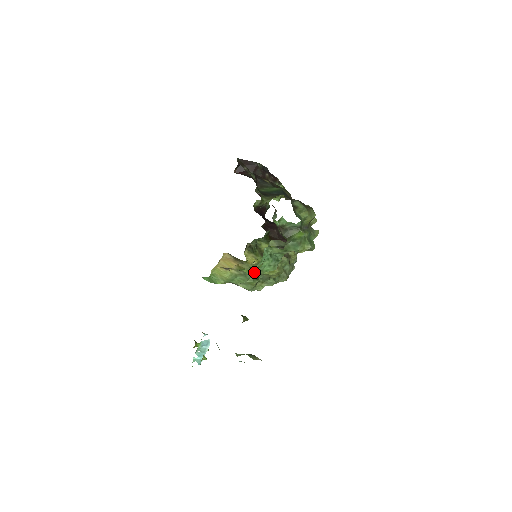
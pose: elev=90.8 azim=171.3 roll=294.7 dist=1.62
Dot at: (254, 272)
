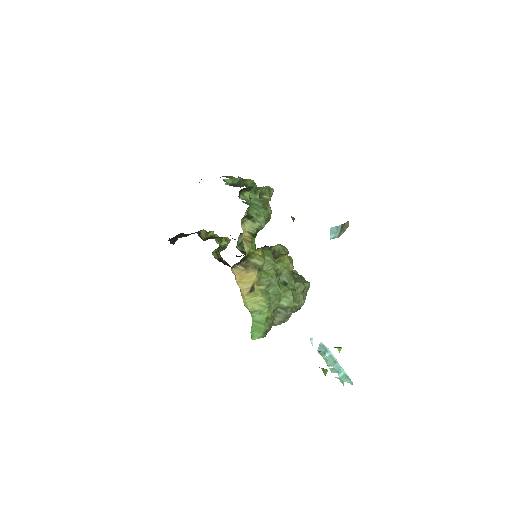
Dot at: (258, 224)
